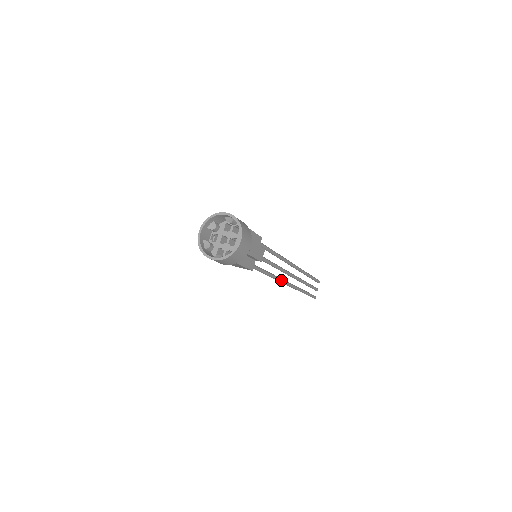
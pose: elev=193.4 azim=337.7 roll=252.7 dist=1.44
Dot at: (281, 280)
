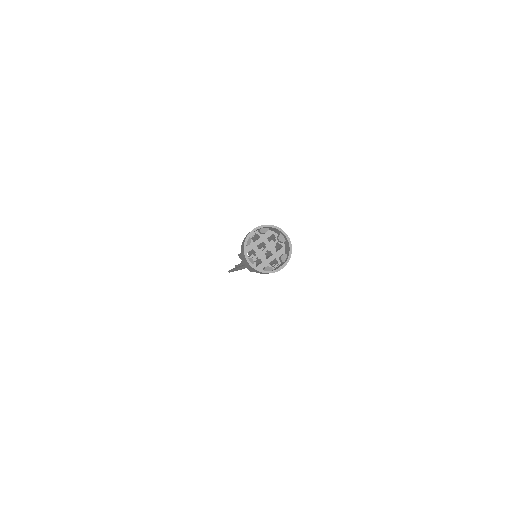
Dot at: occluded
